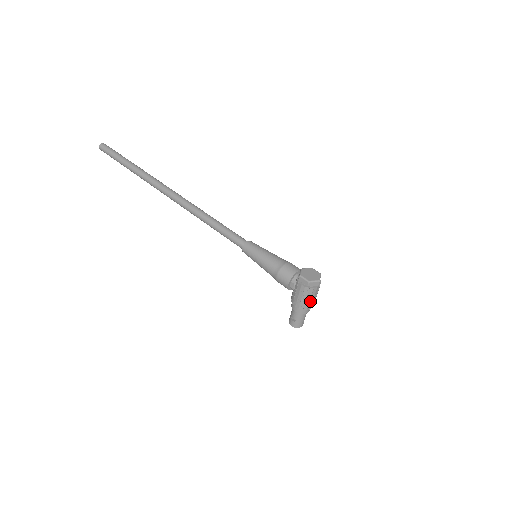
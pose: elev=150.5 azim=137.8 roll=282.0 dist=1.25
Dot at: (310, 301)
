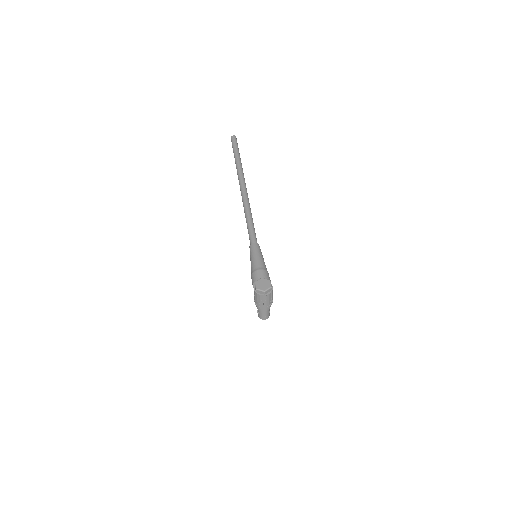
Dot at: (261, 303)
